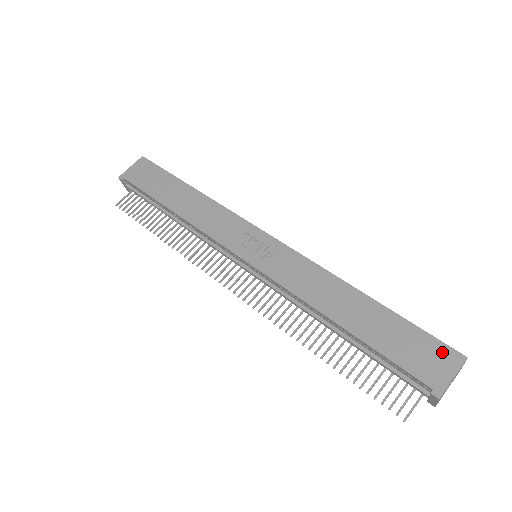
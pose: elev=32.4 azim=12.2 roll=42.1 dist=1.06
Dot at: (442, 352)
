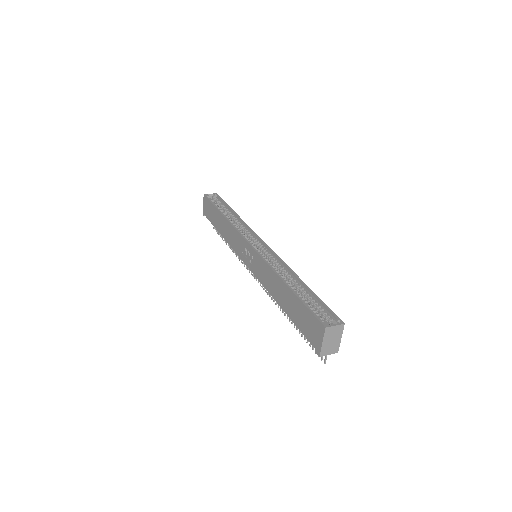
Dot at: (316, 324)
